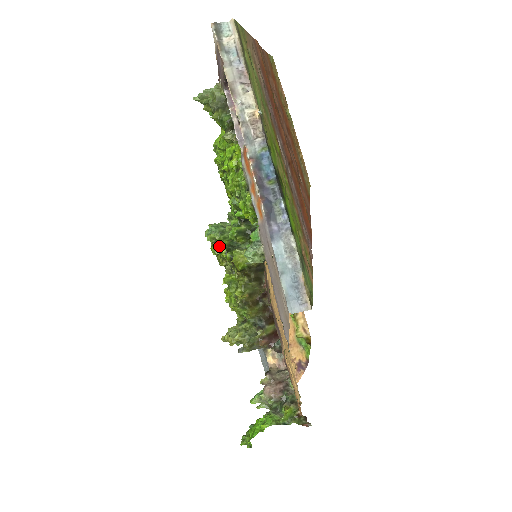
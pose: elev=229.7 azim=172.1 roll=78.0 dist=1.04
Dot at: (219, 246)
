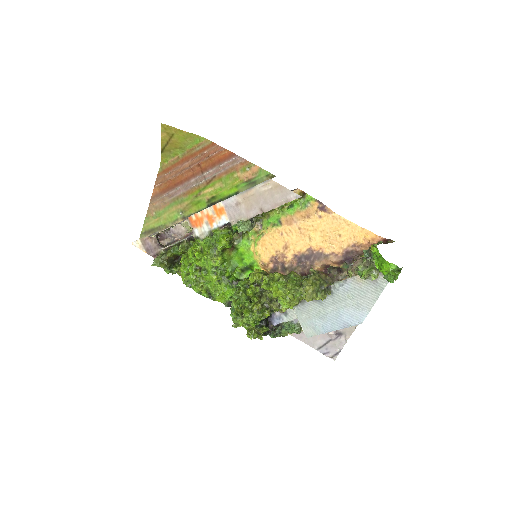
Dot at: (244, 299)
